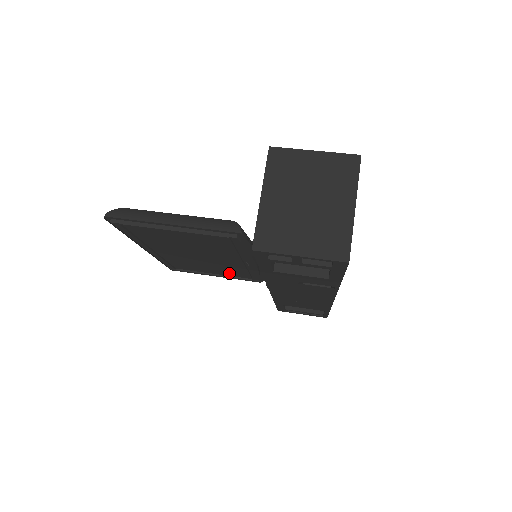
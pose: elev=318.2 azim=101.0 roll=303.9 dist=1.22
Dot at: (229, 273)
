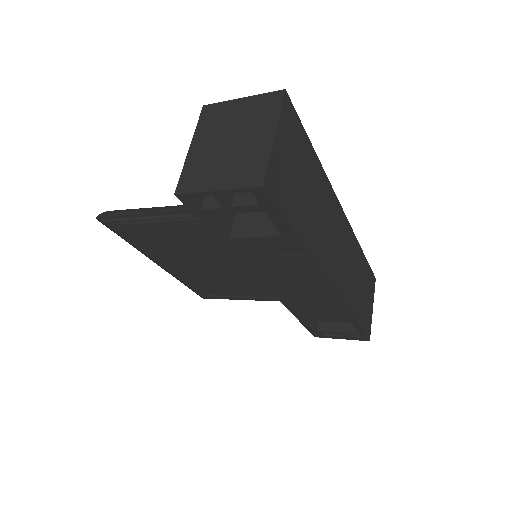
Dot at: (250, 291)
